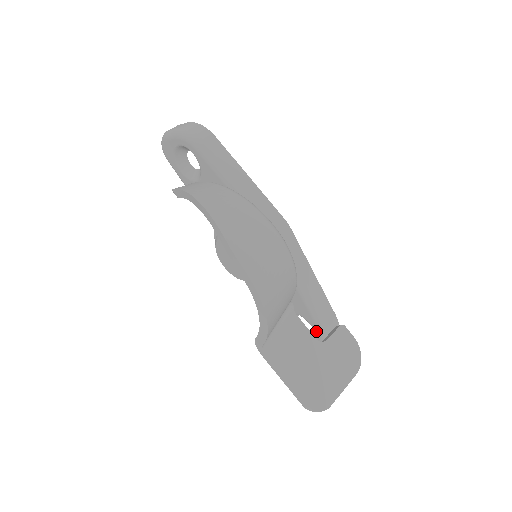
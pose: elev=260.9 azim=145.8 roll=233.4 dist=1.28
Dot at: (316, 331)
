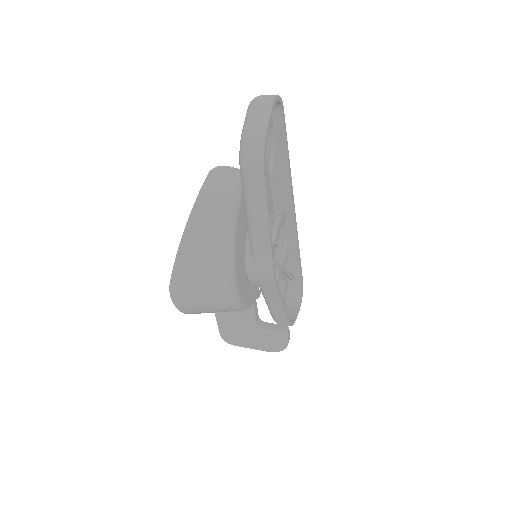
Dot at: occluded
